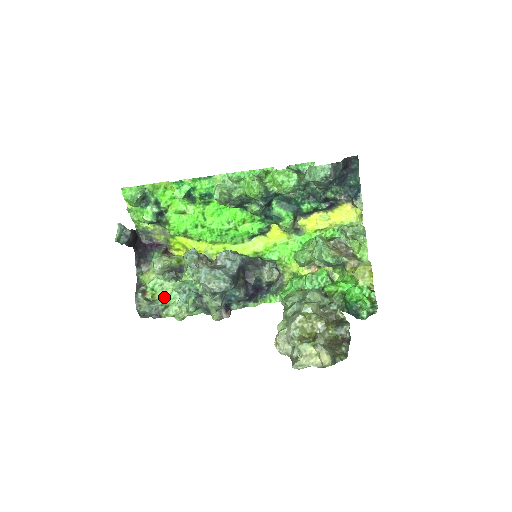
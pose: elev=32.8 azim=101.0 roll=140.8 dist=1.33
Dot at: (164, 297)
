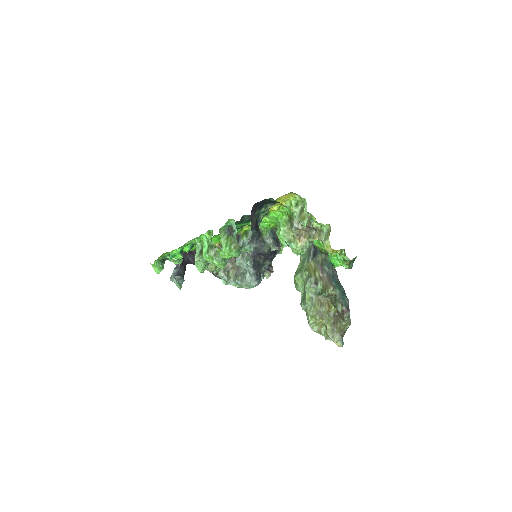
Dot at: occluded
